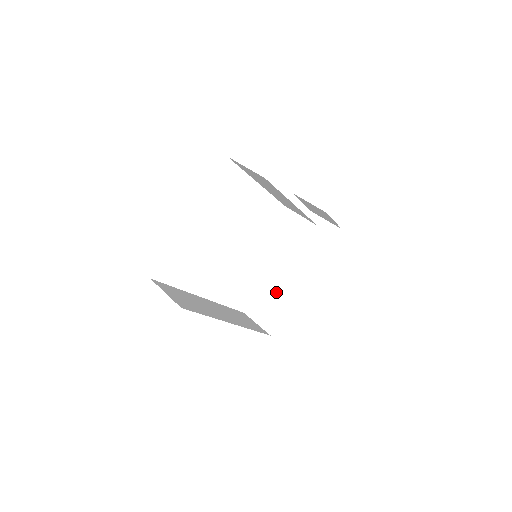
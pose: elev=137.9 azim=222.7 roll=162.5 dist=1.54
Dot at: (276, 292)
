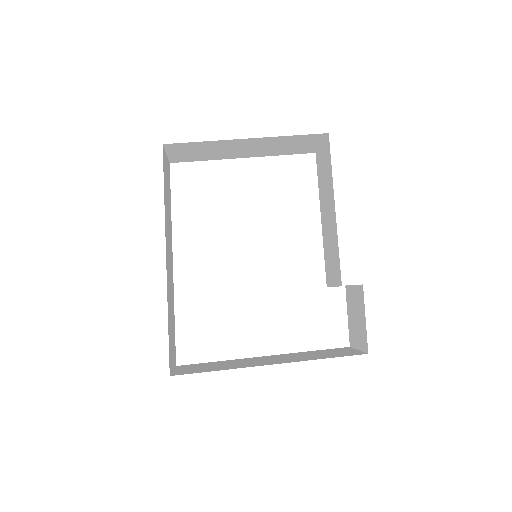
Dot at: (230, 363)
